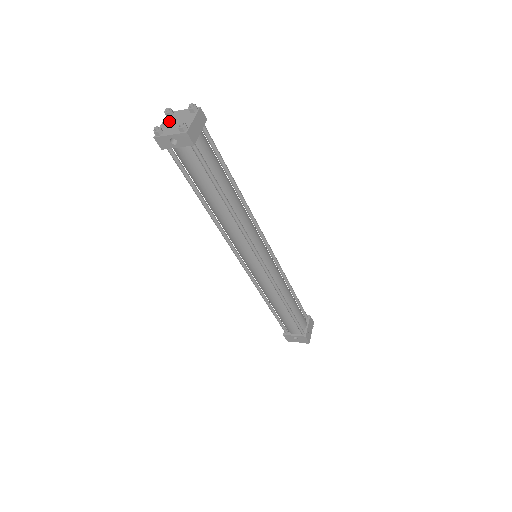
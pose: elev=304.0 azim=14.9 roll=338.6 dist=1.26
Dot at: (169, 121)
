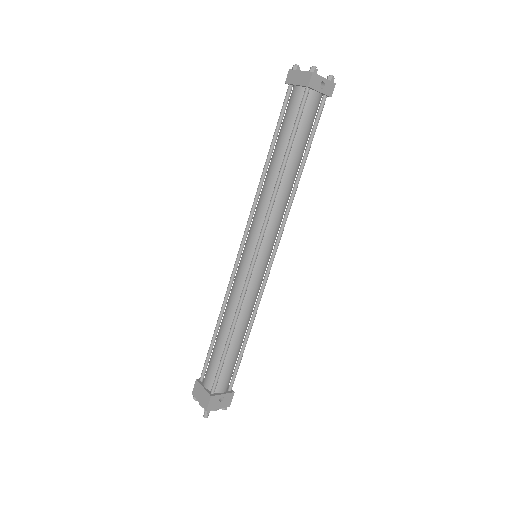
Dot at: occluded
